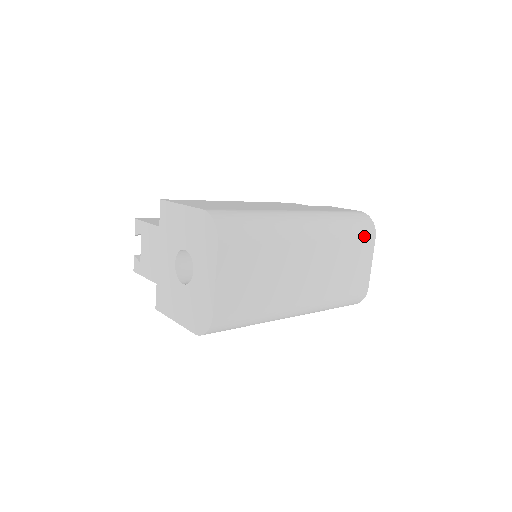
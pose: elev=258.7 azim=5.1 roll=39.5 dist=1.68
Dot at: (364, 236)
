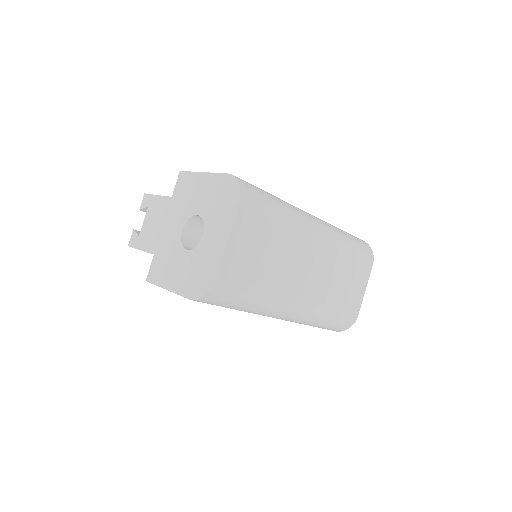
Dot at: (363, 259)
